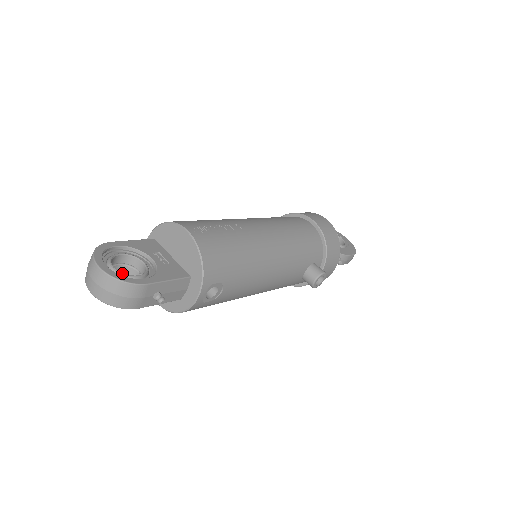
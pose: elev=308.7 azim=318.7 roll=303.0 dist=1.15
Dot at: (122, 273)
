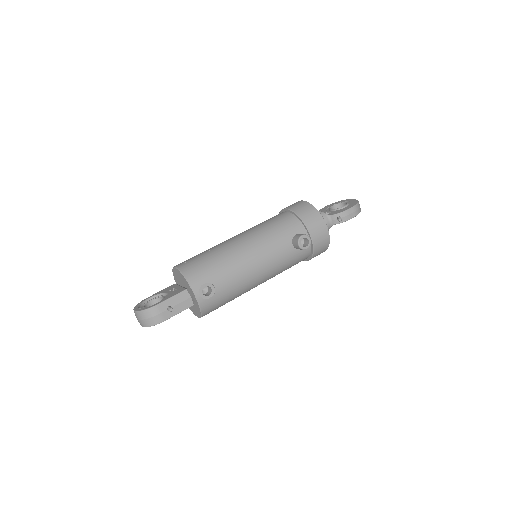
Dot at: occluded
